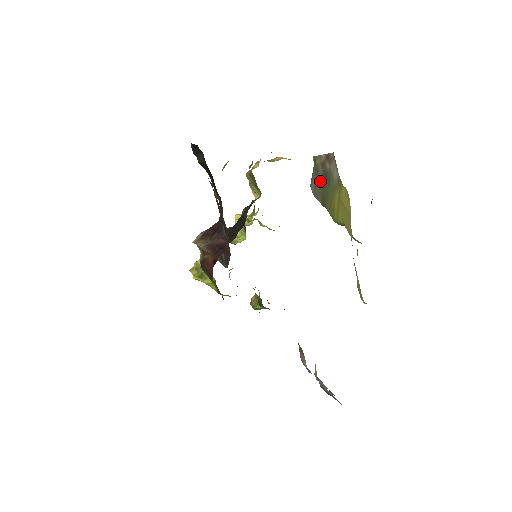
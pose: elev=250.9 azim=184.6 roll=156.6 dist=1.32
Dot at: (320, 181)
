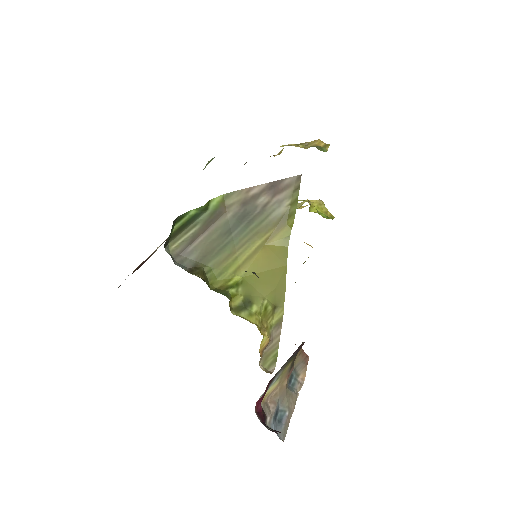
Dot at: (218, 228)
